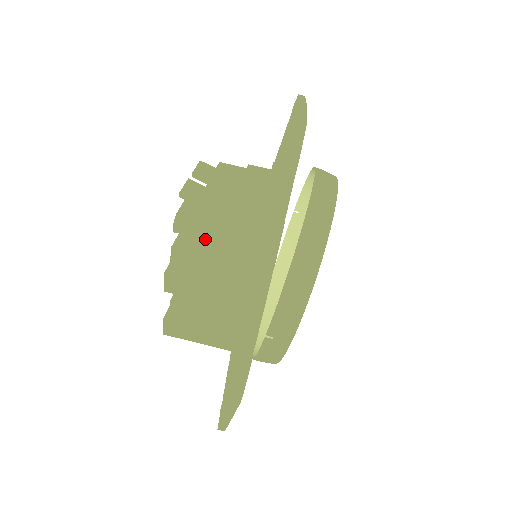
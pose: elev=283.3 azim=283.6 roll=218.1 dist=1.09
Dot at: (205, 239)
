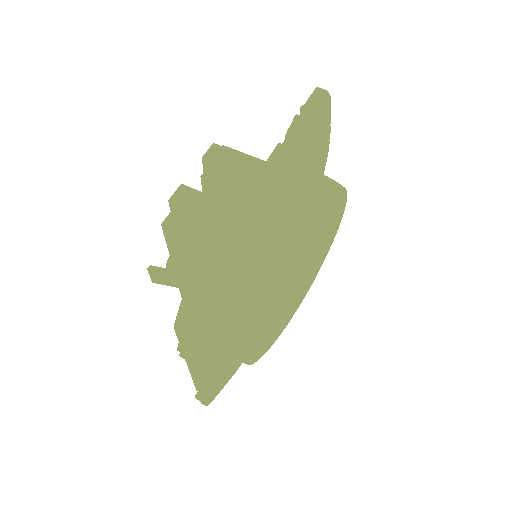
Dot at: occluded
